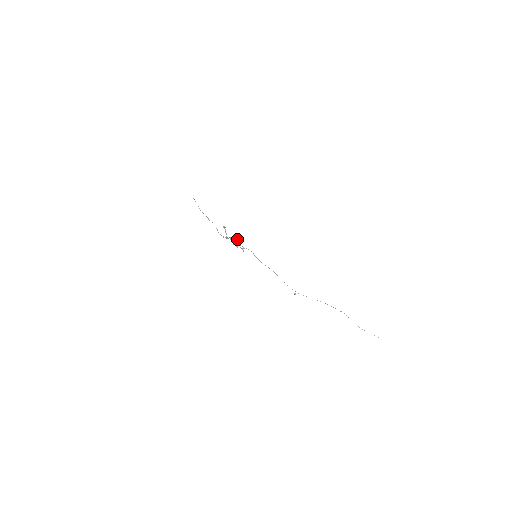
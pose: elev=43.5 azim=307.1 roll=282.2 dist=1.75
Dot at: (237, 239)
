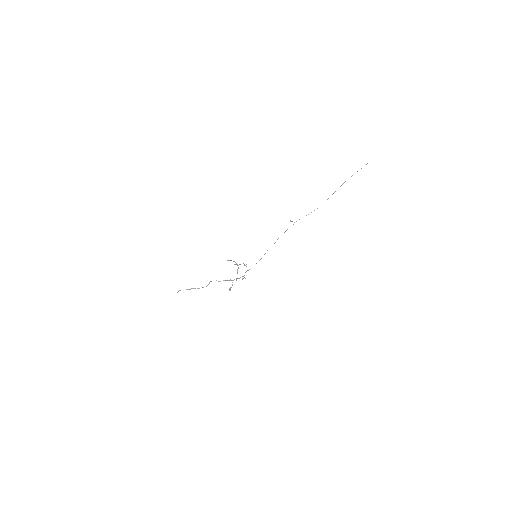
Dot at: (242, 279)
